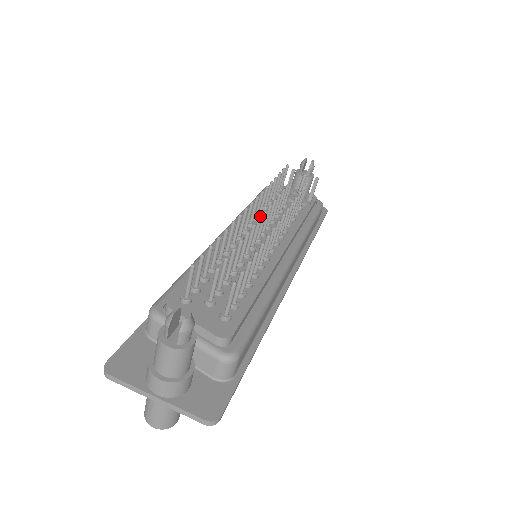
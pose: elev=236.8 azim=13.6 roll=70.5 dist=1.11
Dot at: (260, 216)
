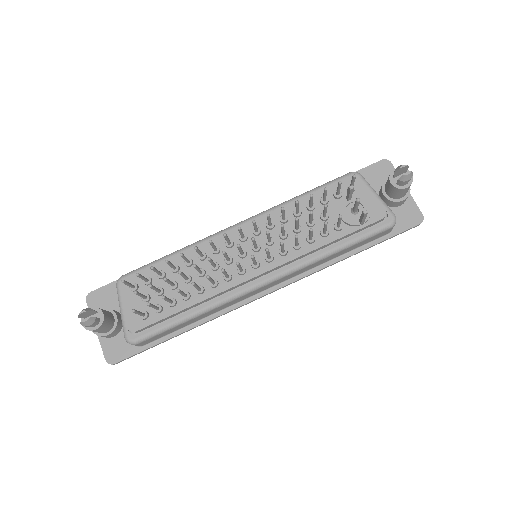
Dot at: (280, 223)
